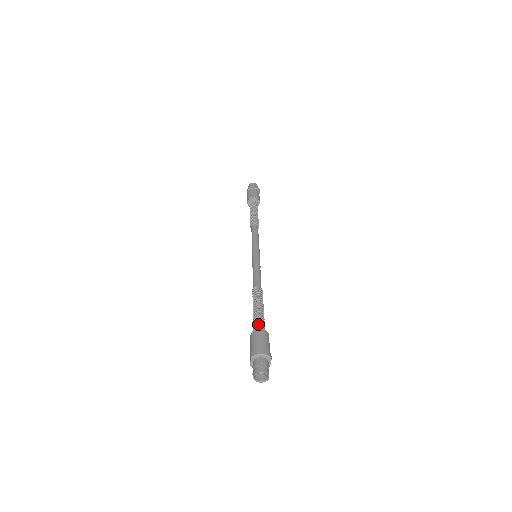
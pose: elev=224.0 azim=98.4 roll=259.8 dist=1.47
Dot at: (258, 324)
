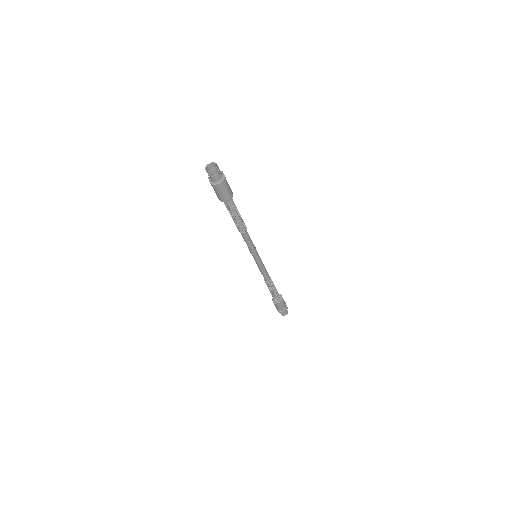
Dot at: occluded
